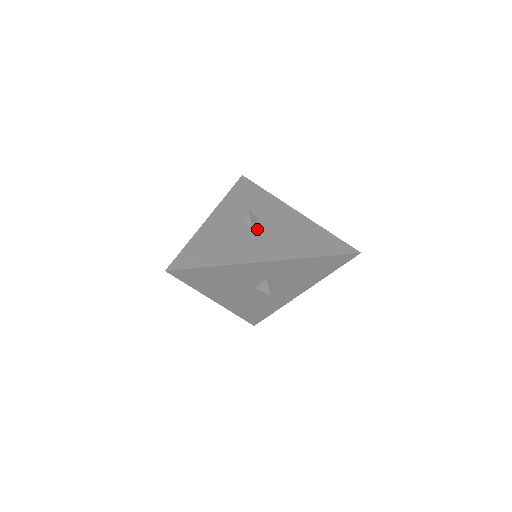
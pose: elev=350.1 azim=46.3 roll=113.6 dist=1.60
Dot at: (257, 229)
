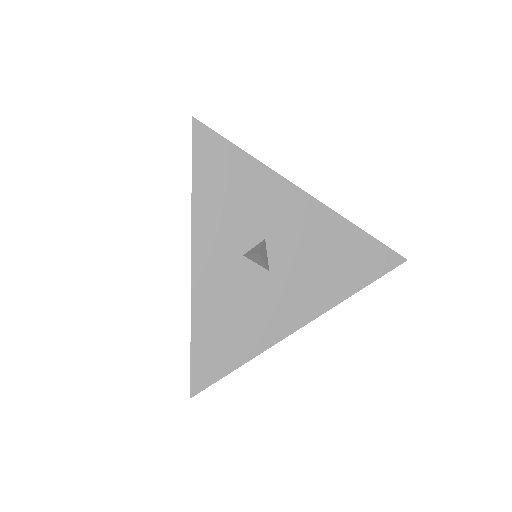
Dot at: (272, 264)
